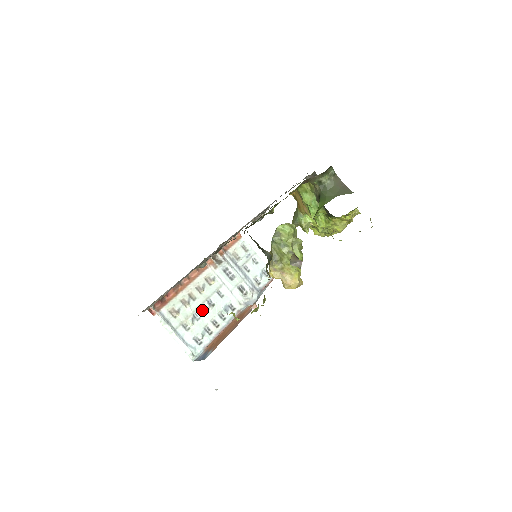
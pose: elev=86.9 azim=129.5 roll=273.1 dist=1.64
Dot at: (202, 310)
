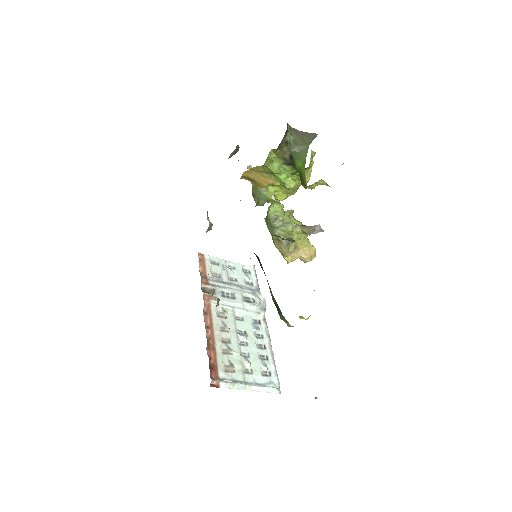
Dot at: (243, 345)
